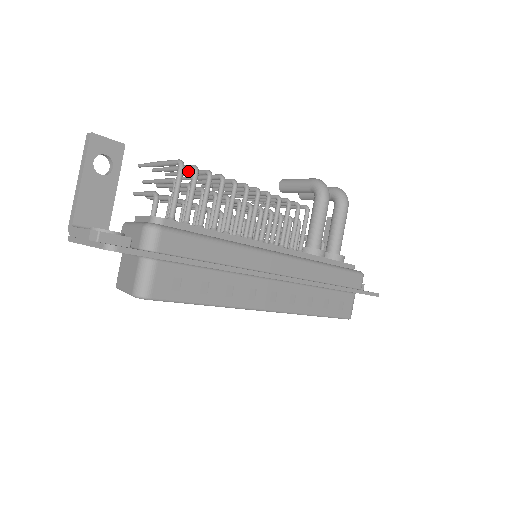
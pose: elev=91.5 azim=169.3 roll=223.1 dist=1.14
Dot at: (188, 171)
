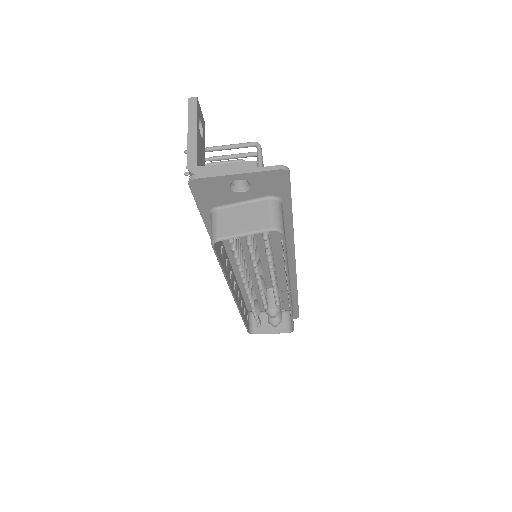
Dot at: occluded
